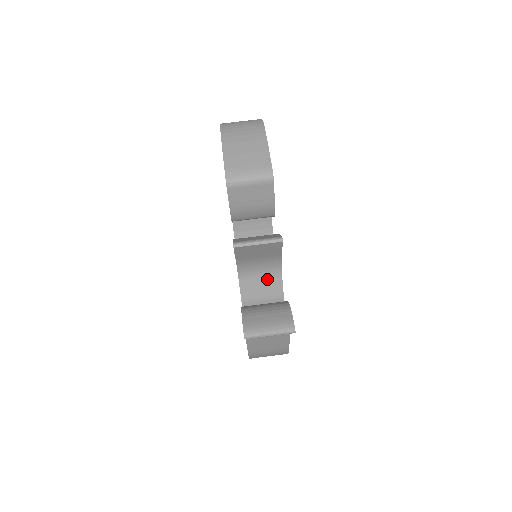
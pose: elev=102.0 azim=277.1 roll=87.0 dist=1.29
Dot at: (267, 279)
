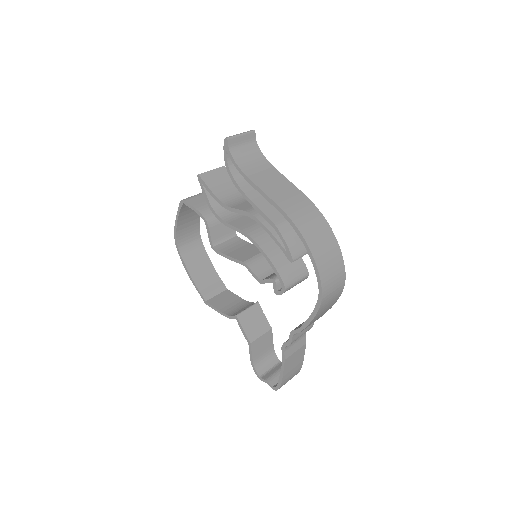
Dot at: occluded
